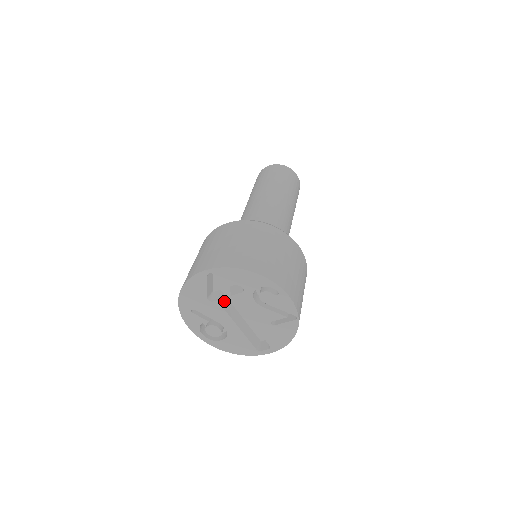
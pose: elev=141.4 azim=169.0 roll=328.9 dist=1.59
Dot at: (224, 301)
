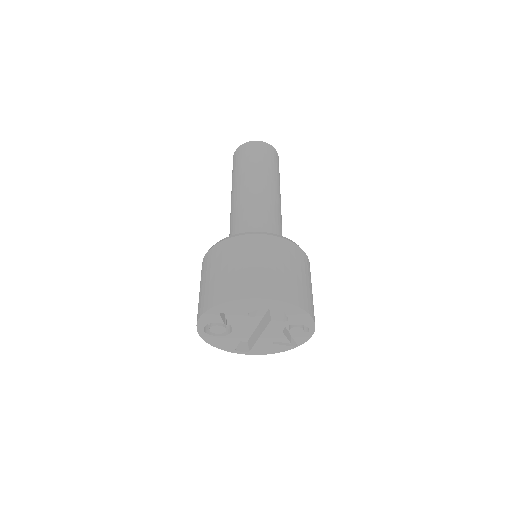
Dot at: occluded
